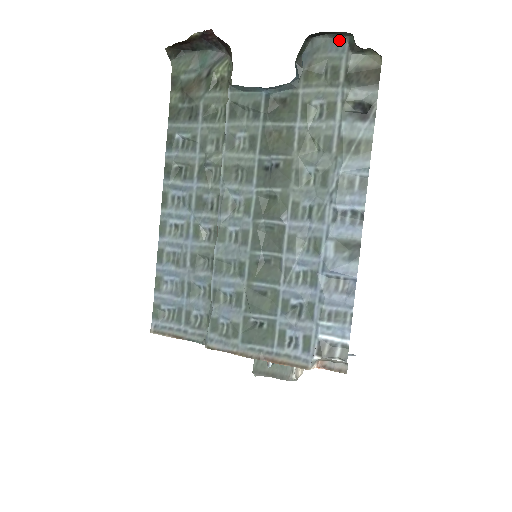
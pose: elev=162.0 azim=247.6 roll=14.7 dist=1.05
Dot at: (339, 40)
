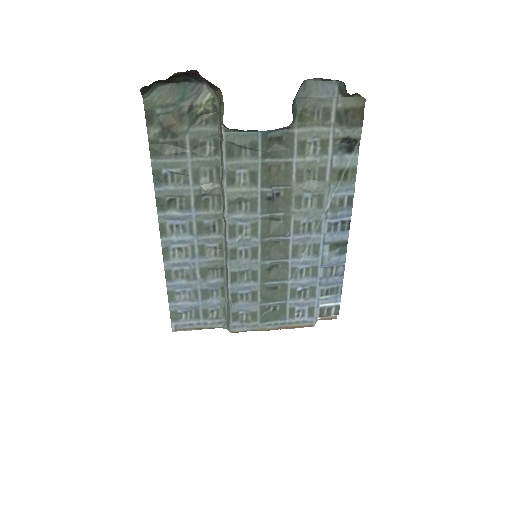
Dot at: (329, 83)
